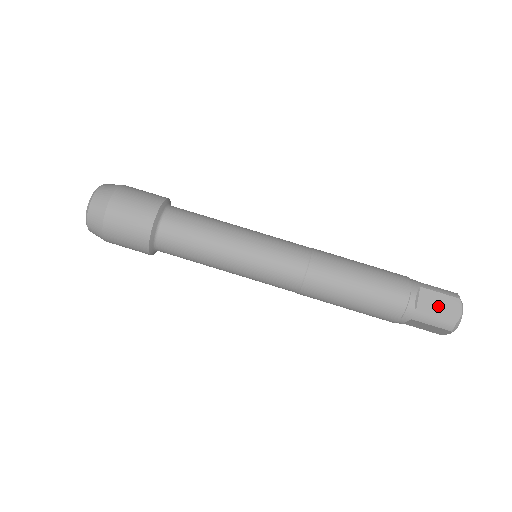
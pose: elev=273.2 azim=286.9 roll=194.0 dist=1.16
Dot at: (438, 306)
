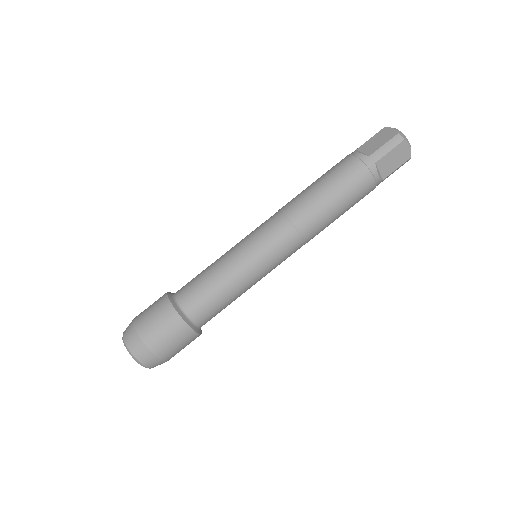
Dot at: (394, 161)
